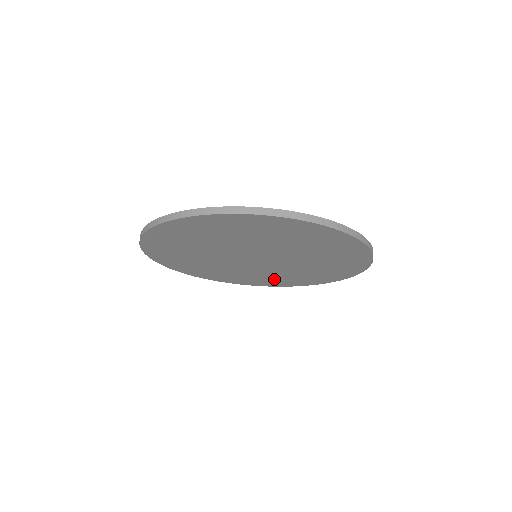
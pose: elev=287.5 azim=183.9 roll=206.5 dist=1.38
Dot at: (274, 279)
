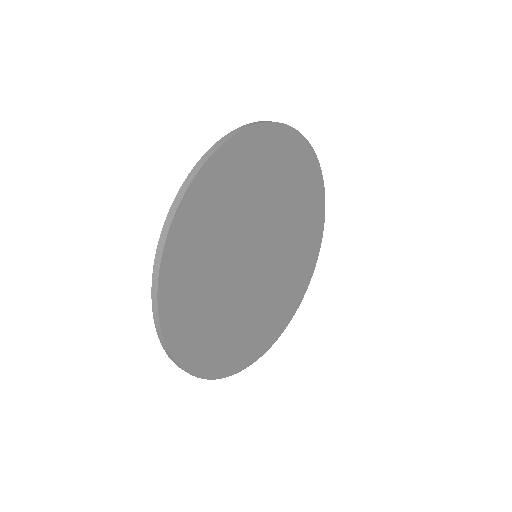
Dot at: (298, 270)
